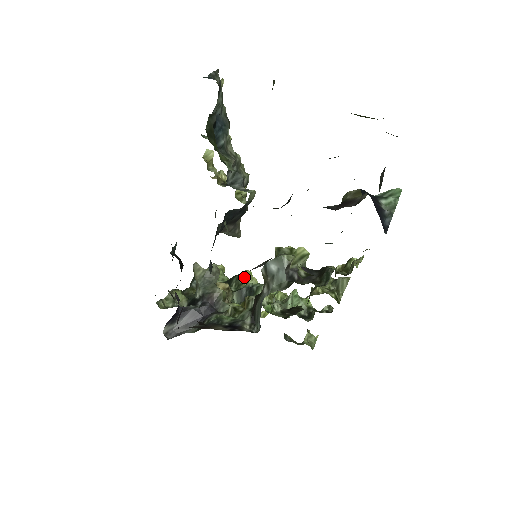
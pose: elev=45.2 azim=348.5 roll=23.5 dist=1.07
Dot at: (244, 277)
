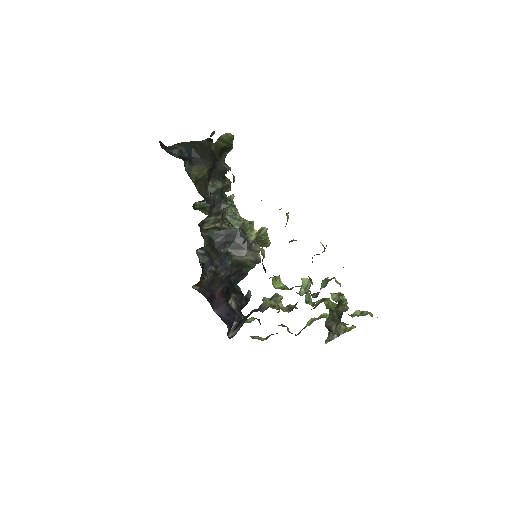
Dot at: occluded
